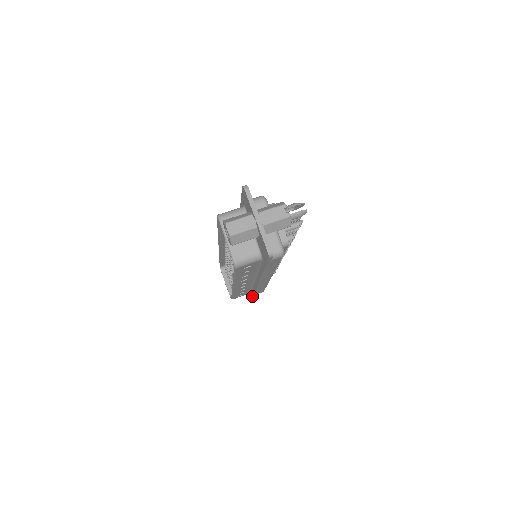
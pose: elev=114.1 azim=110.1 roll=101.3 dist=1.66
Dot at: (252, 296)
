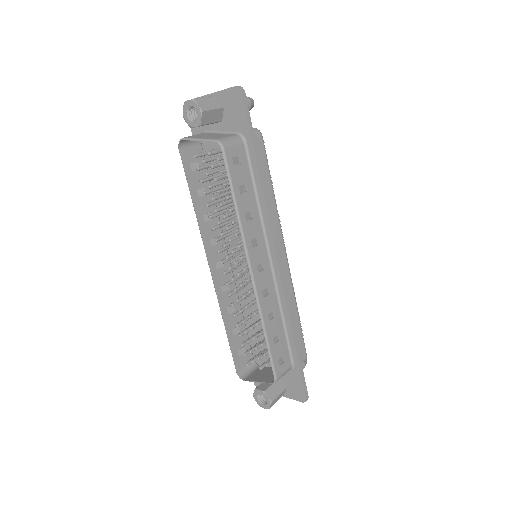
Dot at: (294, 348)
